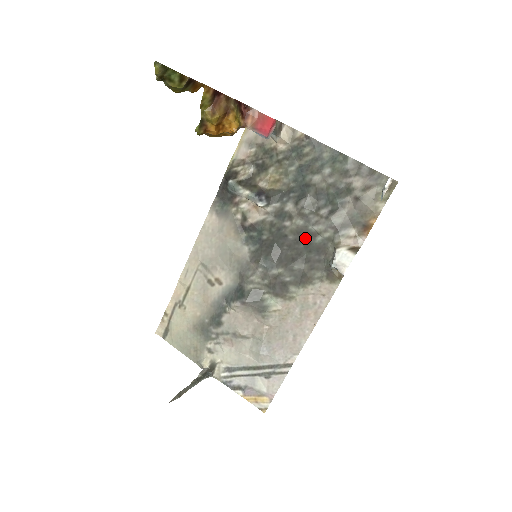
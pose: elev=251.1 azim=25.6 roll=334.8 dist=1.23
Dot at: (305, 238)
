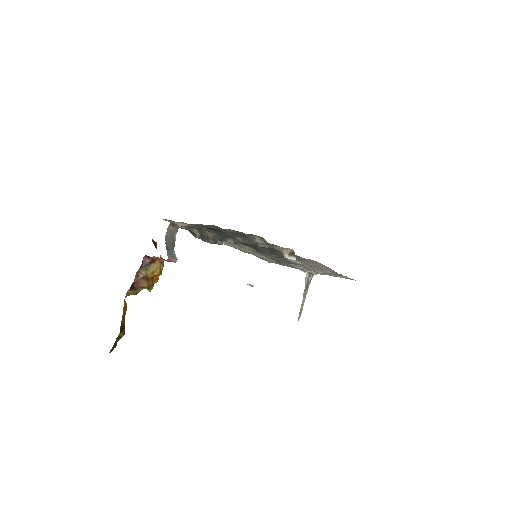
Dot at: occluded
